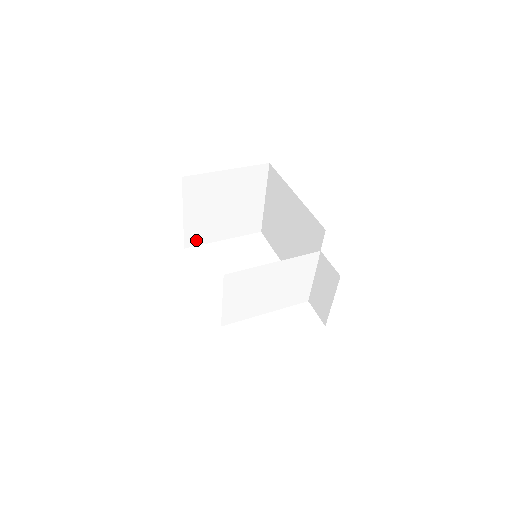
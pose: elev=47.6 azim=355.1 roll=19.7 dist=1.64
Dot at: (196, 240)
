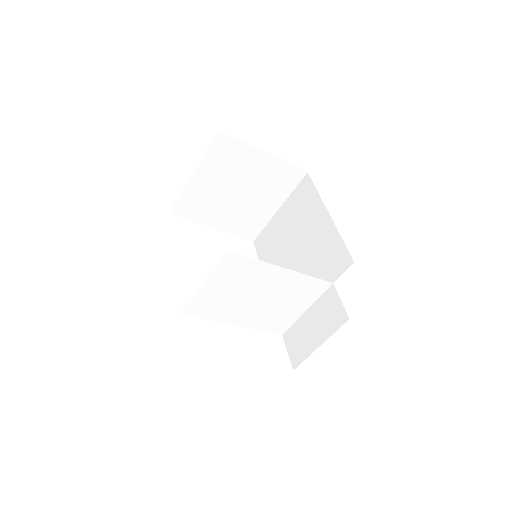
Dot at: (186, 211)
